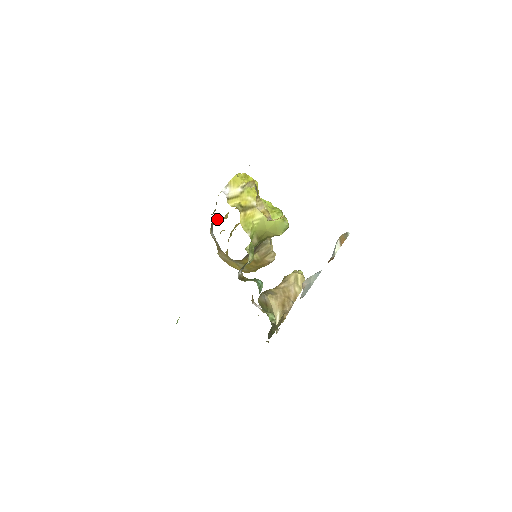
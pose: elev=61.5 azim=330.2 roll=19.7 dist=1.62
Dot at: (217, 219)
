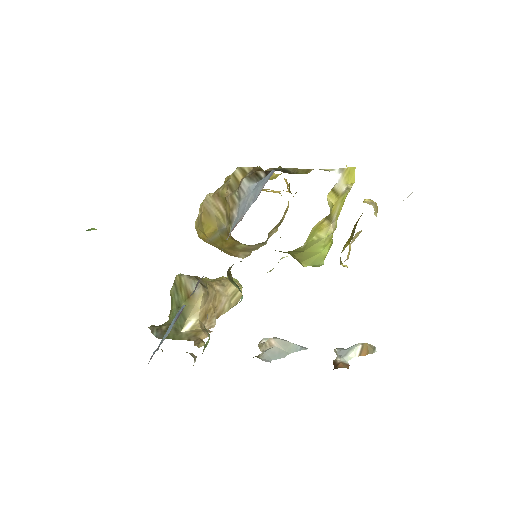
Dot at: (263, 170)
